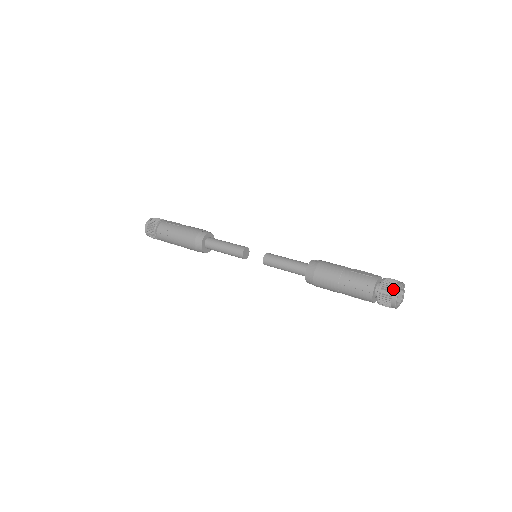
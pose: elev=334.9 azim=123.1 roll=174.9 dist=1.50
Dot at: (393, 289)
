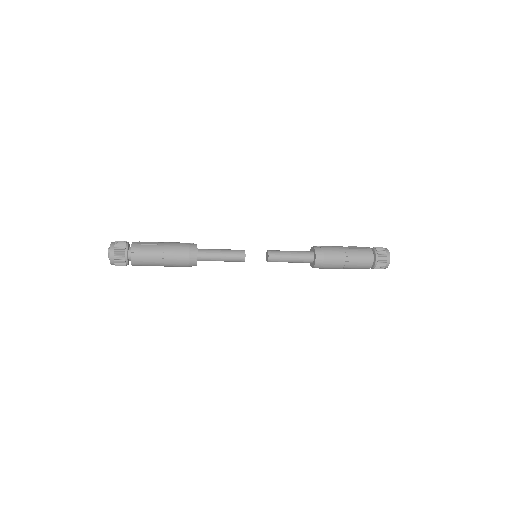
Dot at: (387, 255)
